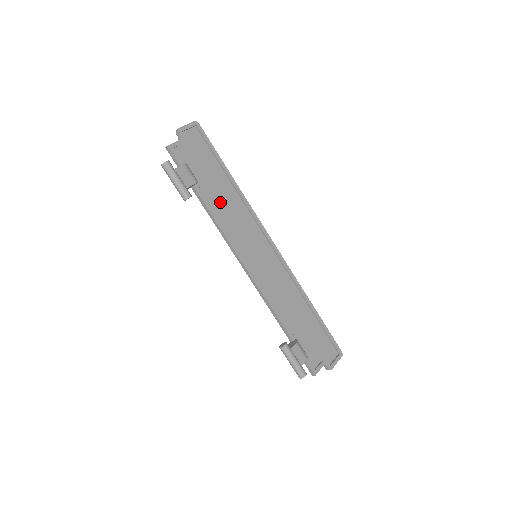
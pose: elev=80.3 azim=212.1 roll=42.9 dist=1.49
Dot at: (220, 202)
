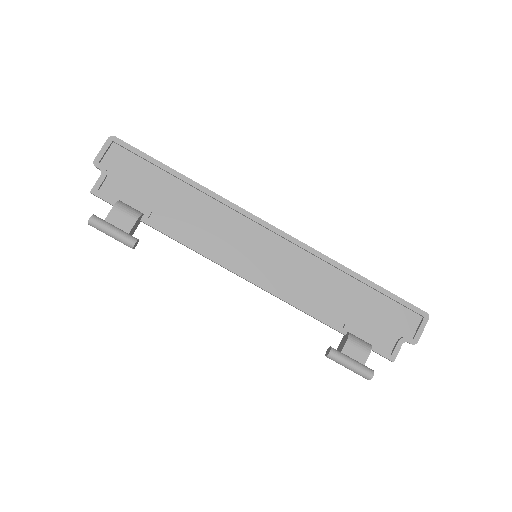
Dot at: (183, 217)
